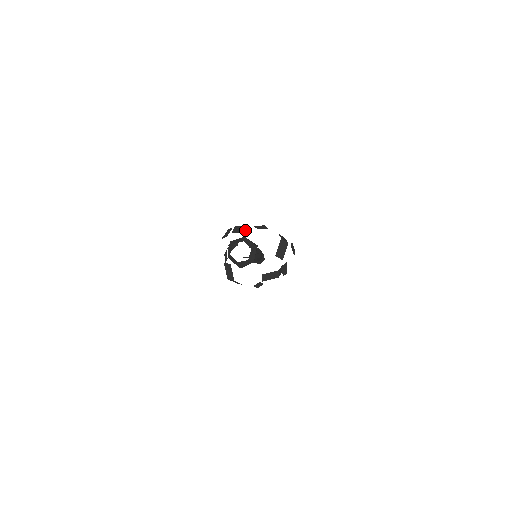
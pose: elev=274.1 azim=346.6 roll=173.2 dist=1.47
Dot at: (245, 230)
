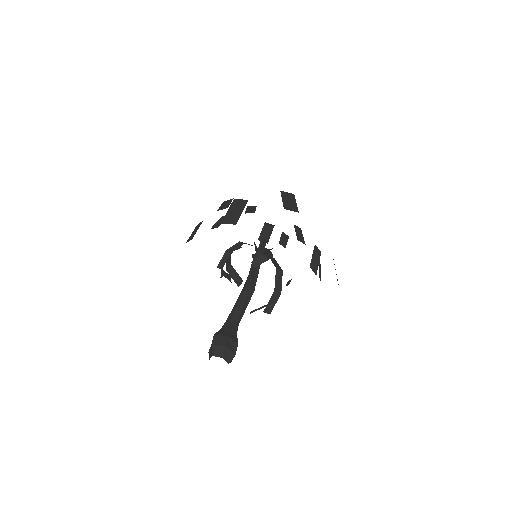
Dot at: (238, 282)
